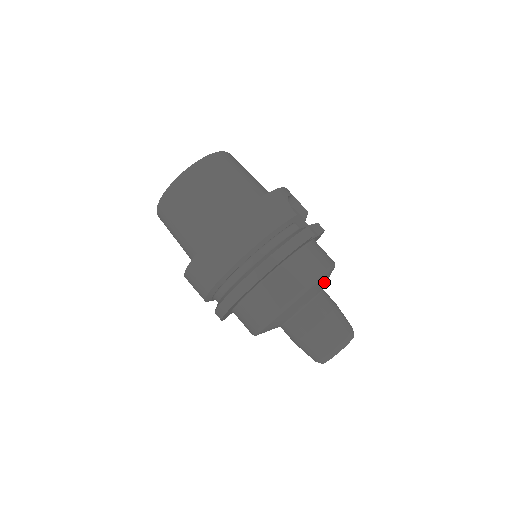
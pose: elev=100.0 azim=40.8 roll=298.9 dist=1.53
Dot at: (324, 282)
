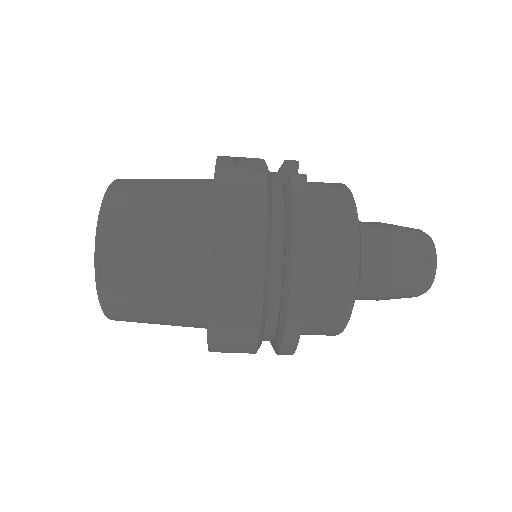
Dot at: occluded
